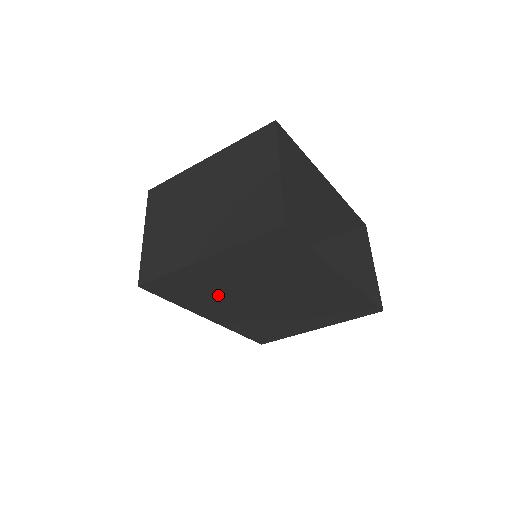
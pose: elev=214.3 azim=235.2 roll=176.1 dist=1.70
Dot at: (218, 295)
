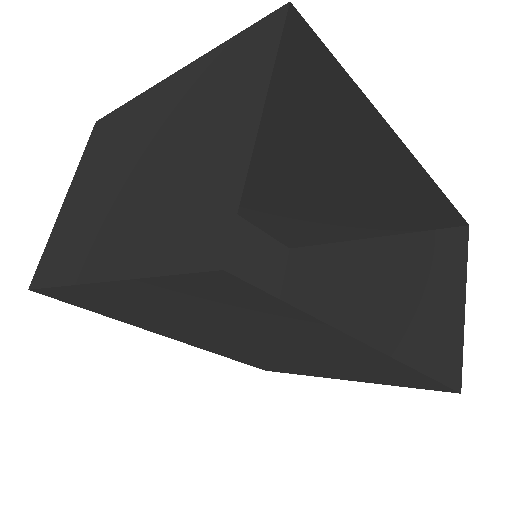
Dot at: (164, 322)
